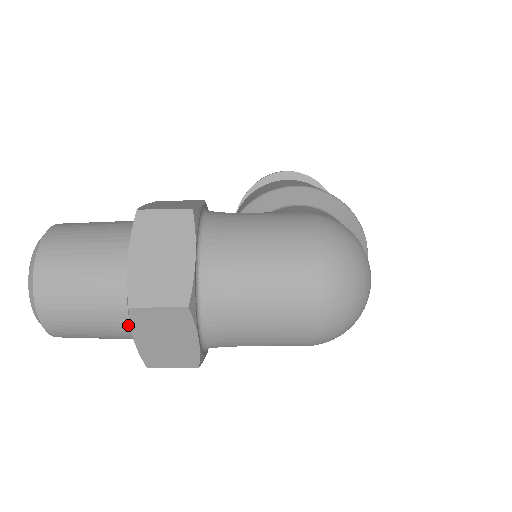
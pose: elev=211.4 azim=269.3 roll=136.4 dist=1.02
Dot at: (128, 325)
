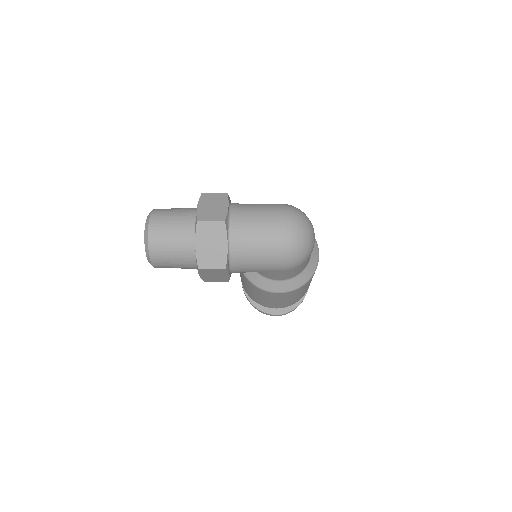
Dot at: (192, 243)
